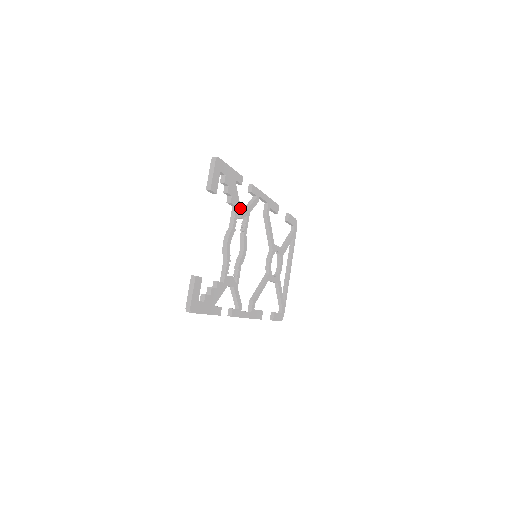
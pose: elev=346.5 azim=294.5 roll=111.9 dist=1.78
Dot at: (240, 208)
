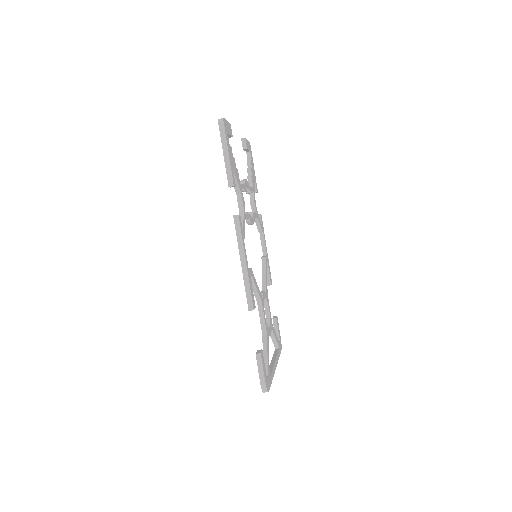
Dot at: (254, 196)
